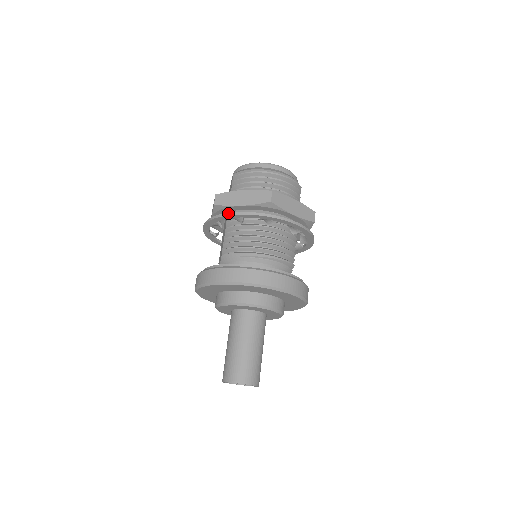
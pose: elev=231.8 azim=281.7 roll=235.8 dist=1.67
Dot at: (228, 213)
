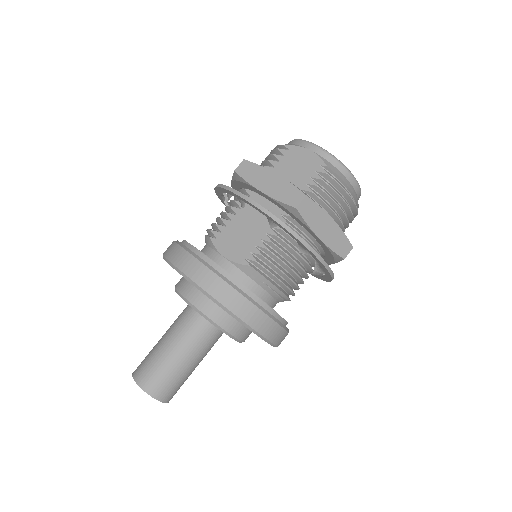
Dot at: (307, 243)
